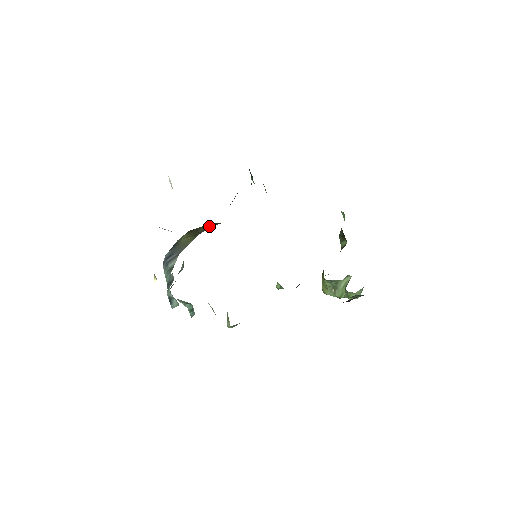
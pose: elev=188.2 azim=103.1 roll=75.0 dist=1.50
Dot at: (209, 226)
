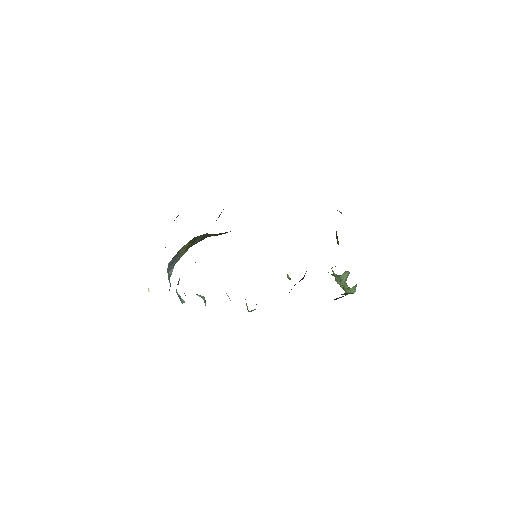
Dot at: (203, 237)
